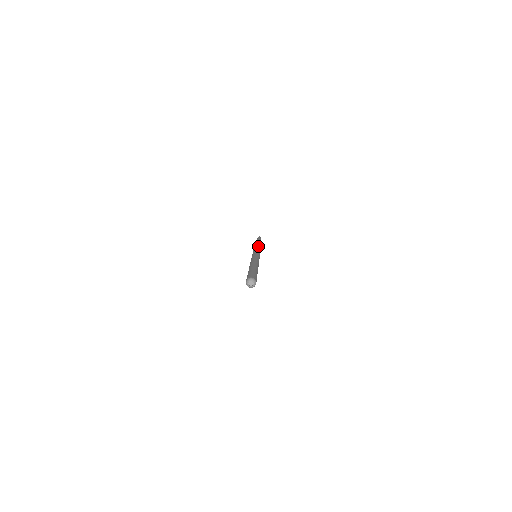
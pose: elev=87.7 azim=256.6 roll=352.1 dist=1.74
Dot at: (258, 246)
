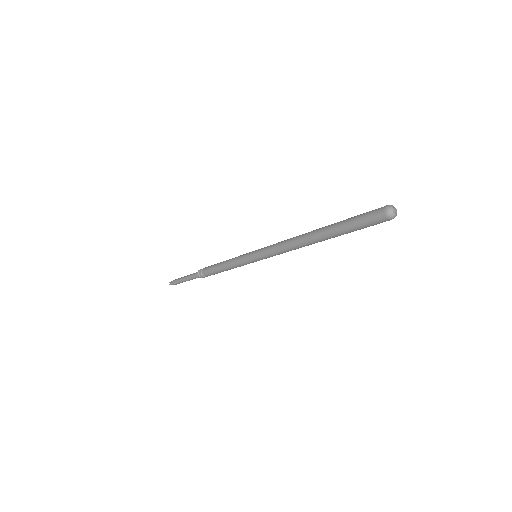
Dot at: occluded
